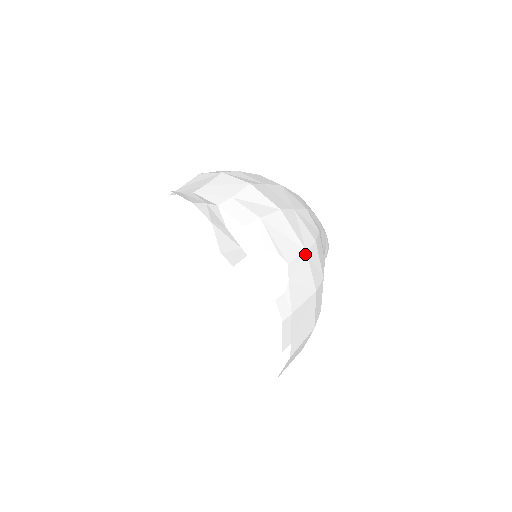
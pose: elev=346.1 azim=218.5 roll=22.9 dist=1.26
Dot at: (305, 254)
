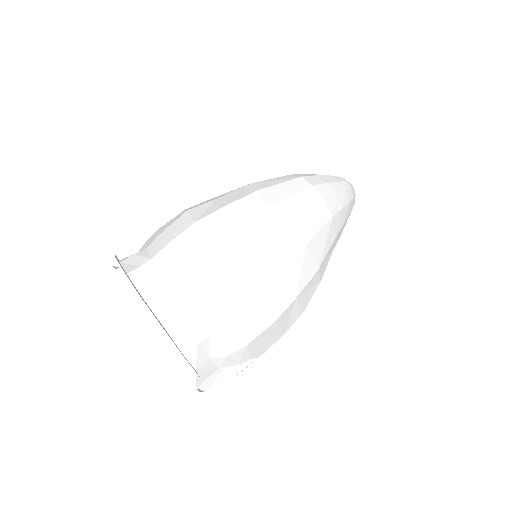
Dot at: occluded
